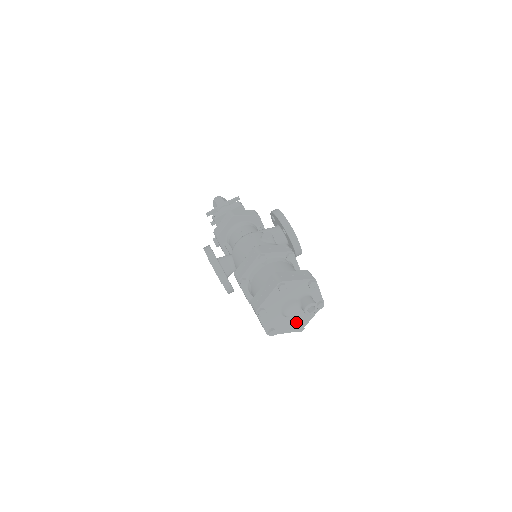
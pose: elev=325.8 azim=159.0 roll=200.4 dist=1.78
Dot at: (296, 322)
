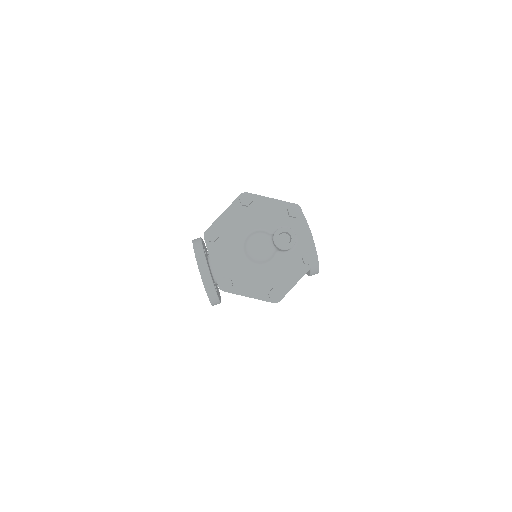
Dot at: (268, 281)
